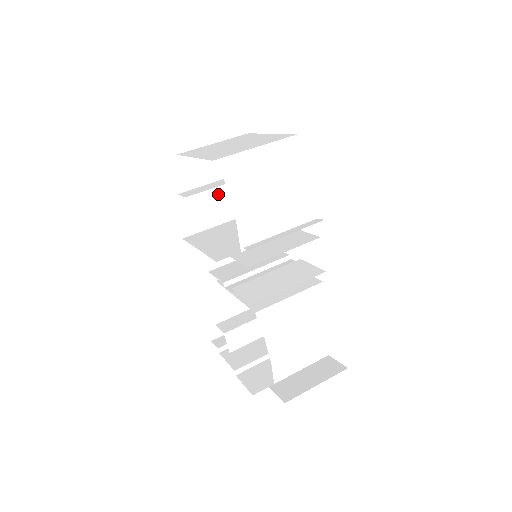
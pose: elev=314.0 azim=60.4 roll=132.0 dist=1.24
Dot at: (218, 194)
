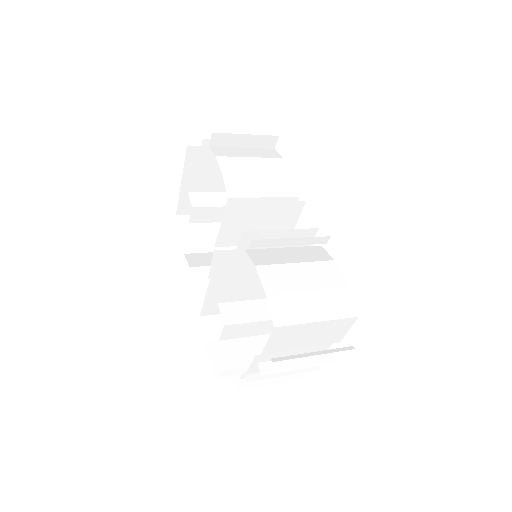
Dot at: (216, 196)
